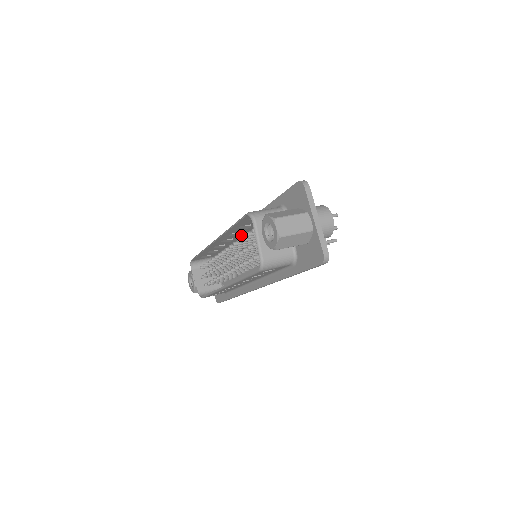
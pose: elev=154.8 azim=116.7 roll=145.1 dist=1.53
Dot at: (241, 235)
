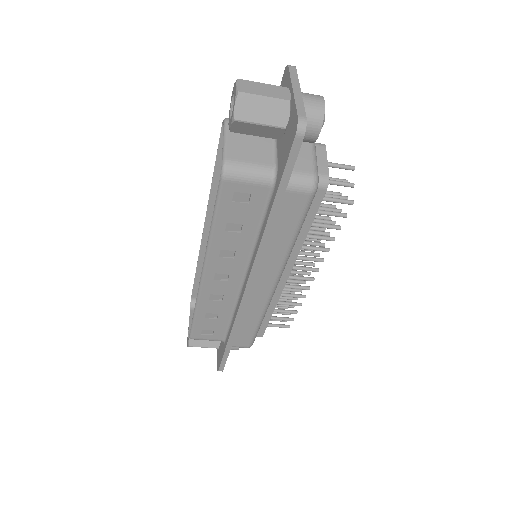
Dot at: occluded
